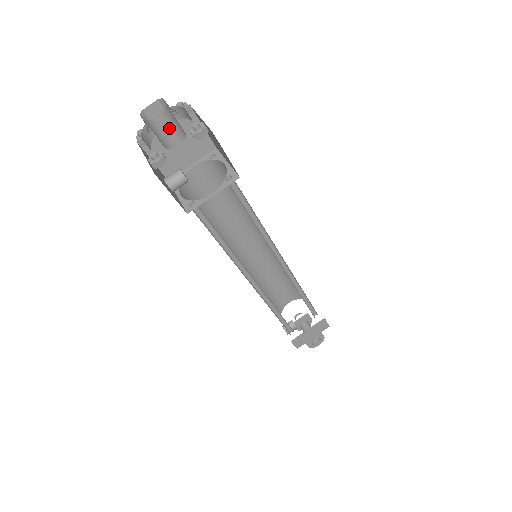
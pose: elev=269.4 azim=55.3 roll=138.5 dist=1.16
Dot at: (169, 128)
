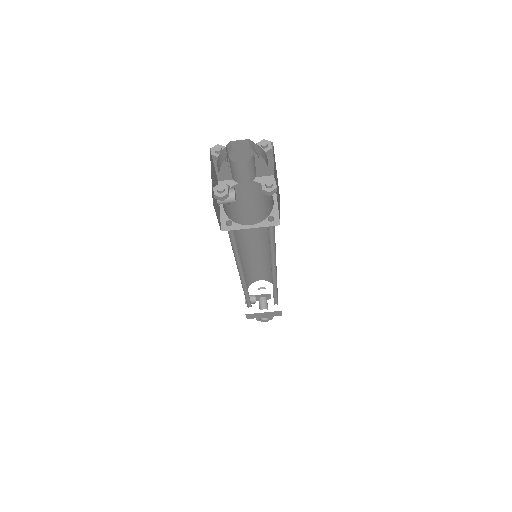
Dot at: (245, 172)
